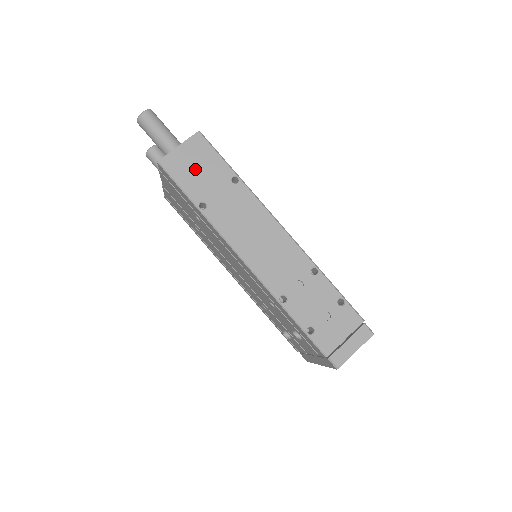
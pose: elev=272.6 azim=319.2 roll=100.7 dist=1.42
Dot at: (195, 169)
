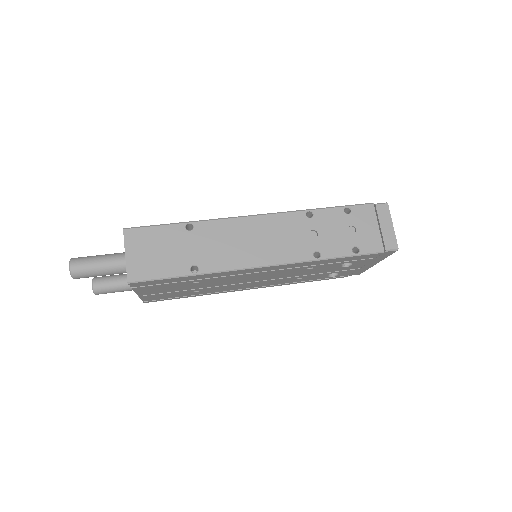
Dot at: (157, 255)
